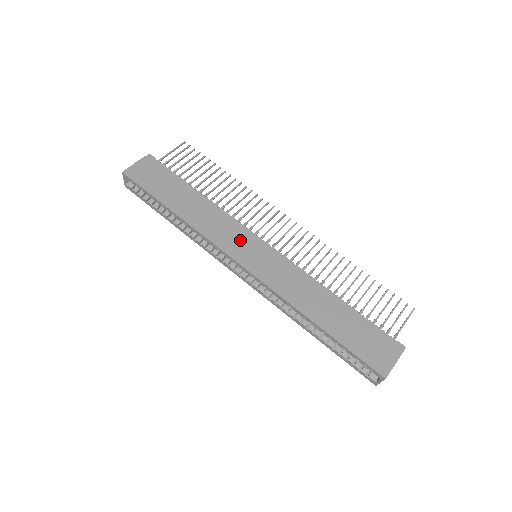
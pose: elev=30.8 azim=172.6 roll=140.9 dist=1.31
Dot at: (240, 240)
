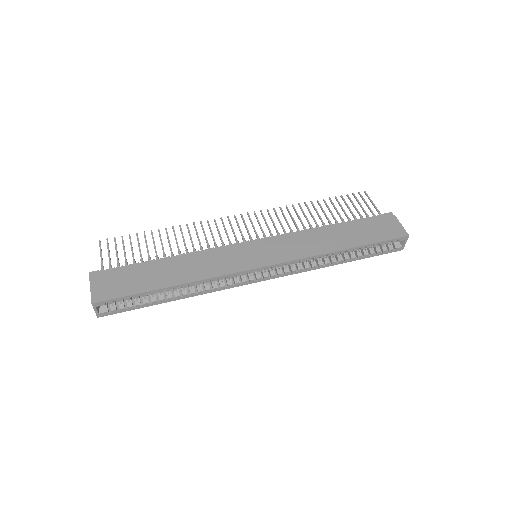
Dot at: (238, 255)
